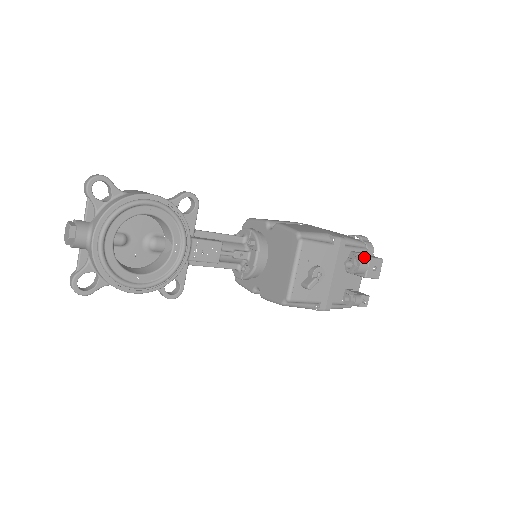
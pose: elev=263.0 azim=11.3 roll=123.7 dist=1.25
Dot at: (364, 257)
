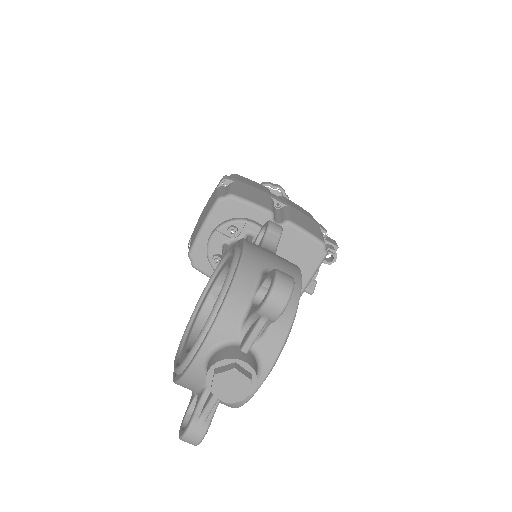
Dot at: (333, 246)
